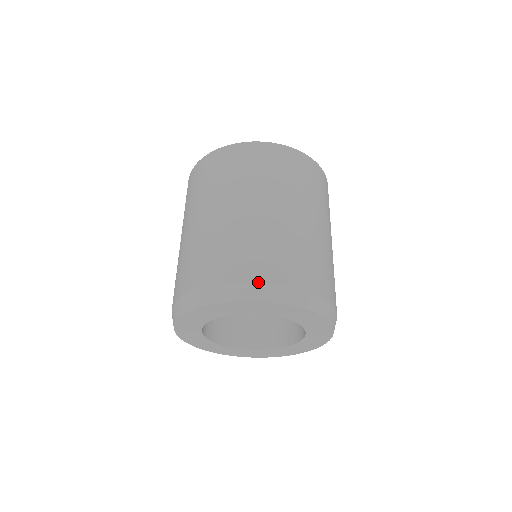
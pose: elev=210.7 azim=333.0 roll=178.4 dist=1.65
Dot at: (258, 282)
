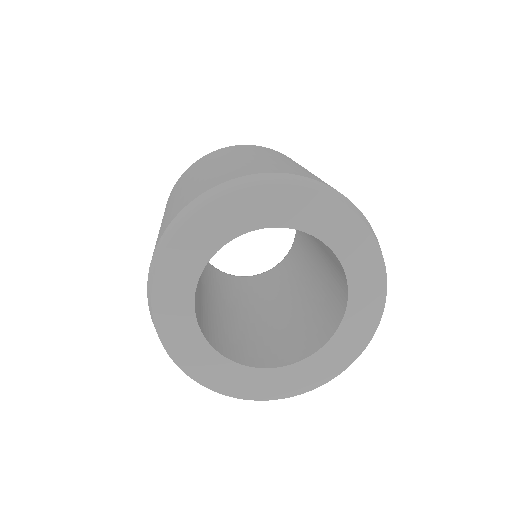
Dot at: (164, 231)
